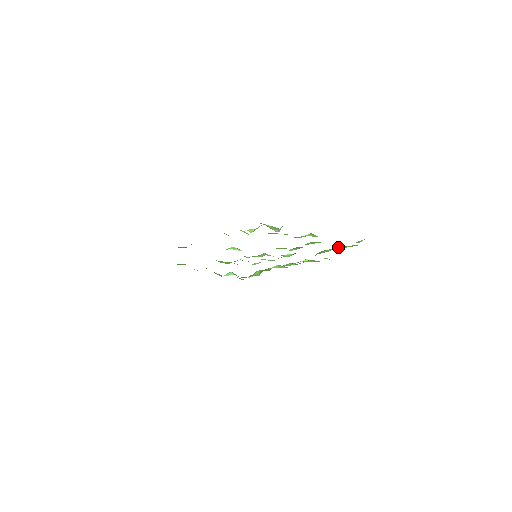
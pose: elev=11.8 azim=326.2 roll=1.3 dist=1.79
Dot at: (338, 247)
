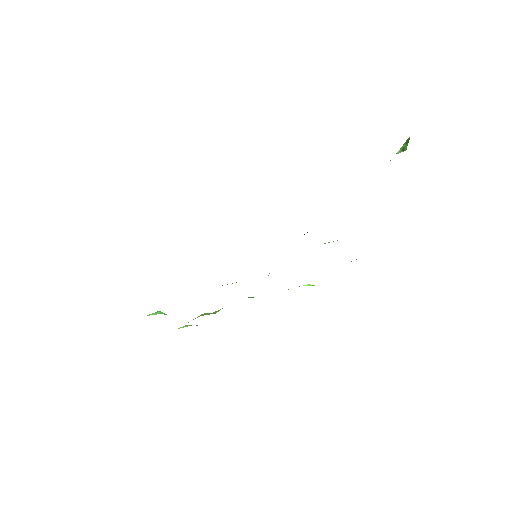
Dot at: occluded
